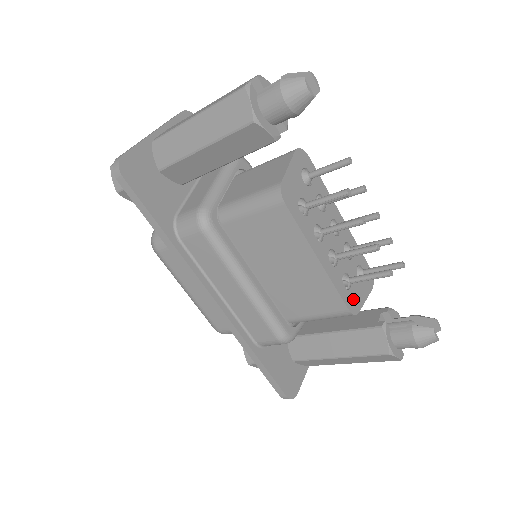
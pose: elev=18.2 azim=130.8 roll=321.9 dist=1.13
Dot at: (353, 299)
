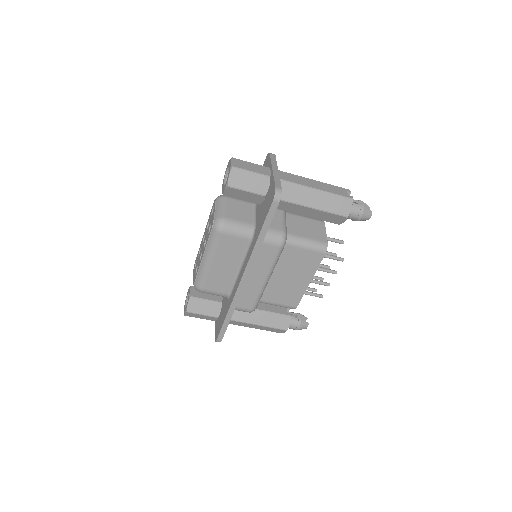
Dot at: occluded
